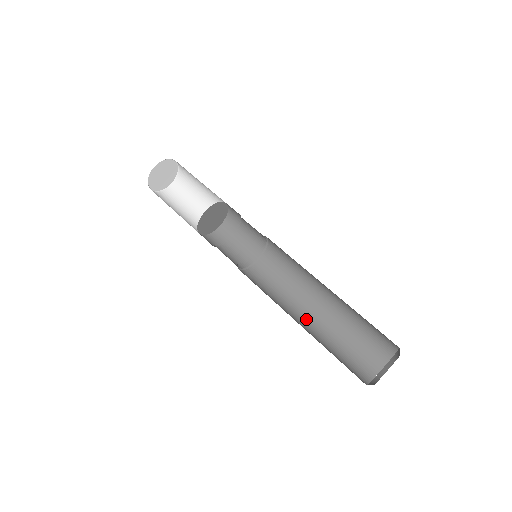
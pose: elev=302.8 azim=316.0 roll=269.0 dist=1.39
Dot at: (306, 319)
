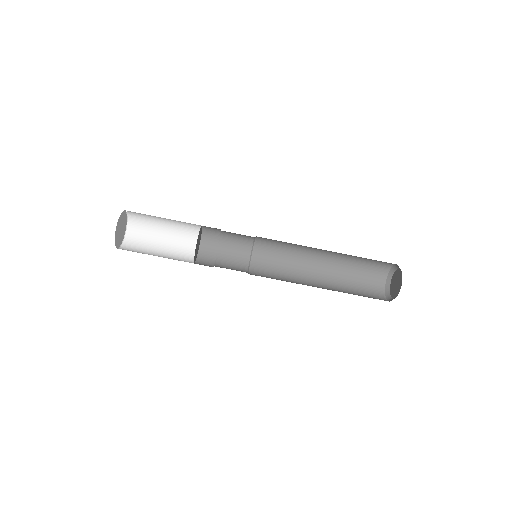
Dot at: (317, 280)
